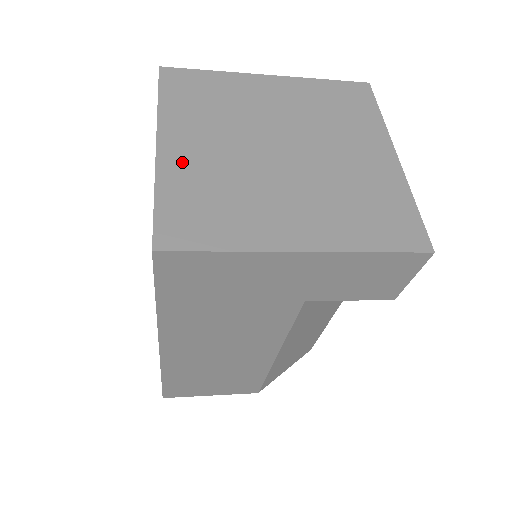
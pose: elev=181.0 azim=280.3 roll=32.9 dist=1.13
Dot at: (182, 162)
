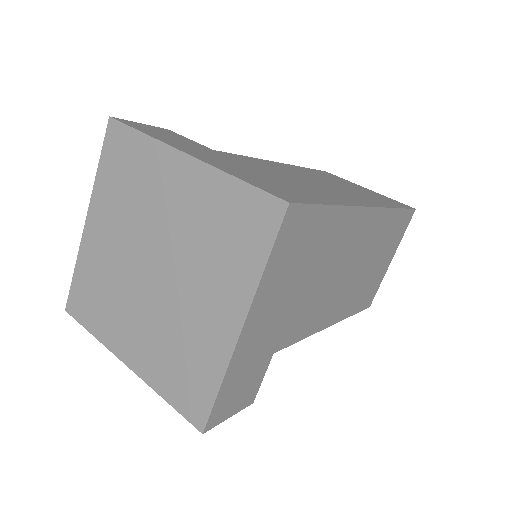
Dot at: (93, 247)
